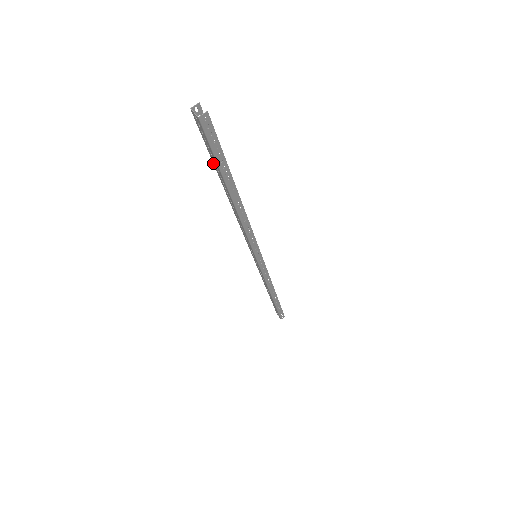
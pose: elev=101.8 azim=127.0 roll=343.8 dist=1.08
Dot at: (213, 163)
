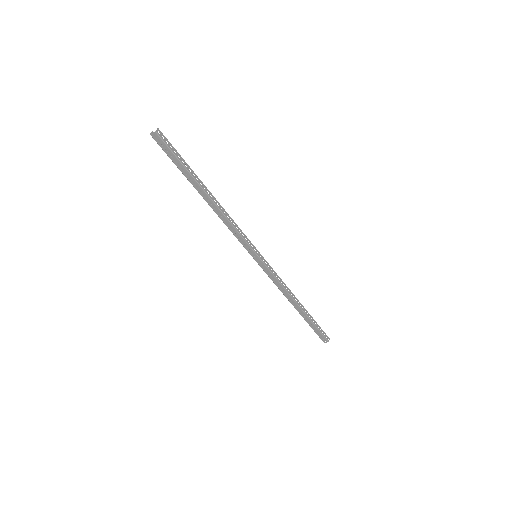
Dot at: (181, 171)
